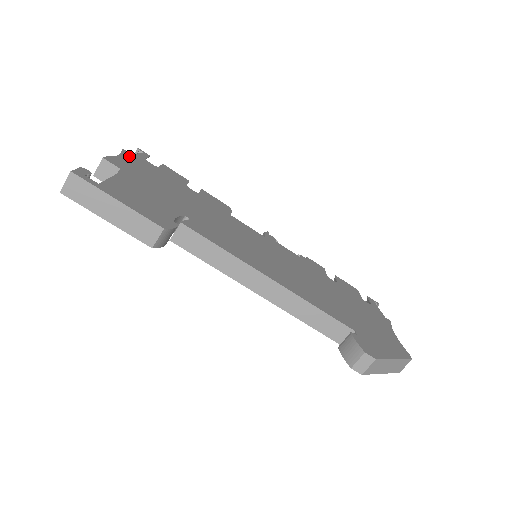
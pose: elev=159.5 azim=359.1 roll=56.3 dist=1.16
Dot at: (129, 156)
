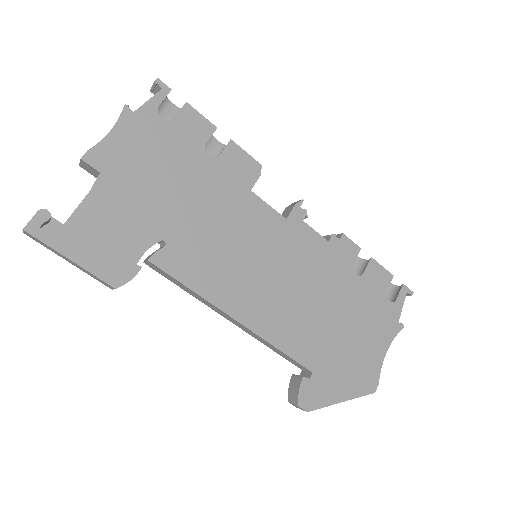
Dot at: (129, 121)
